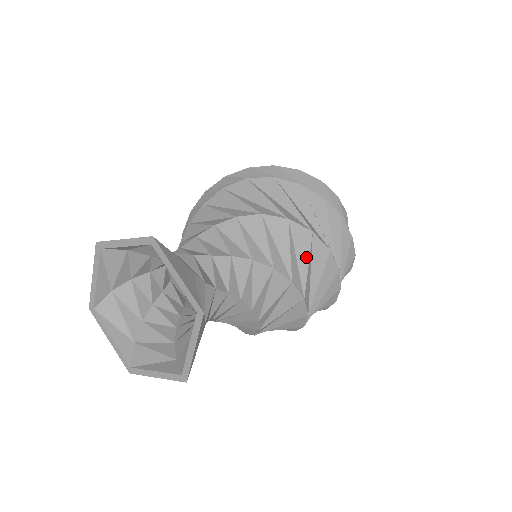
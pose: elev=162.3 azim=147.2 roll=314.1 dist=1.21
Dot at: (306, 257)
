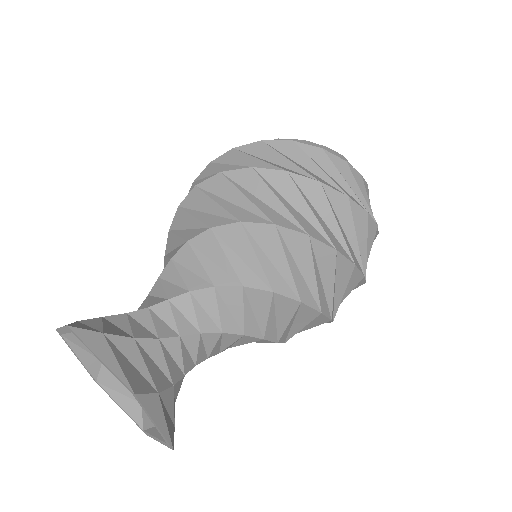
Dot at: (281, 256)
